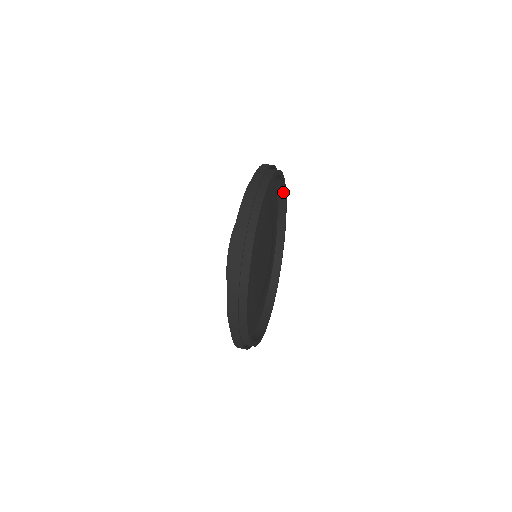
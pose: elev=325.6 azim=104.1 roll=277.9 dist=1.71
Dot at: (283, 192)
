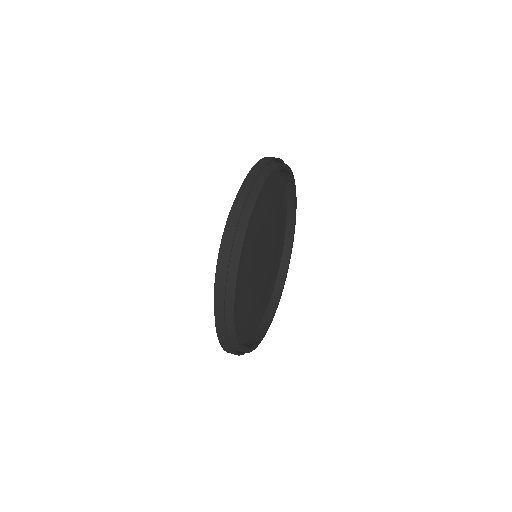
Dot at: (293, 217)
